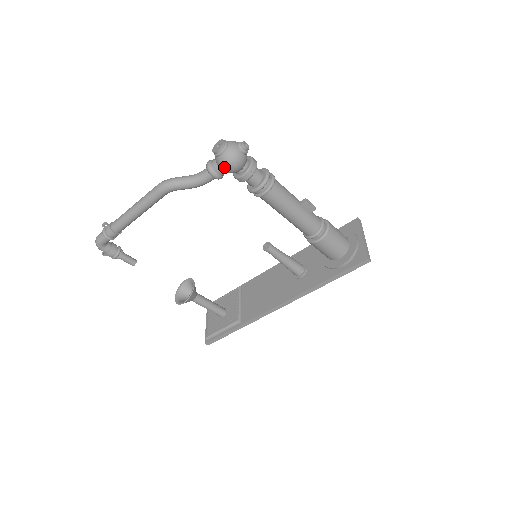
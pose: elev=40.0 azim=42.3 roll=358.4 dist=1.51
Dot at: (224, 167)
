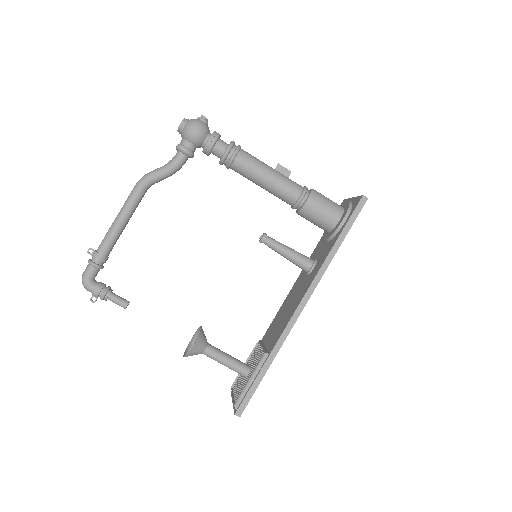
Dot at: (189, 133)
